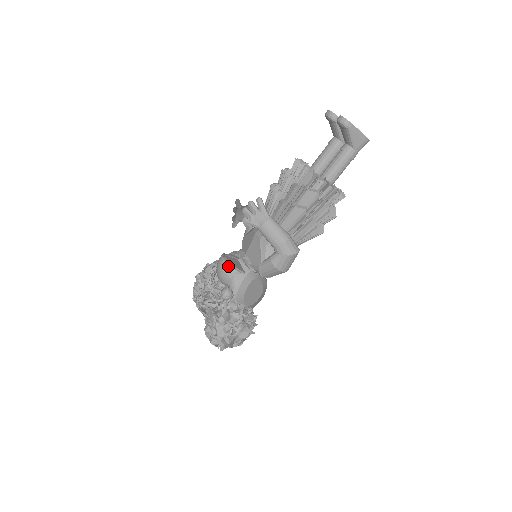
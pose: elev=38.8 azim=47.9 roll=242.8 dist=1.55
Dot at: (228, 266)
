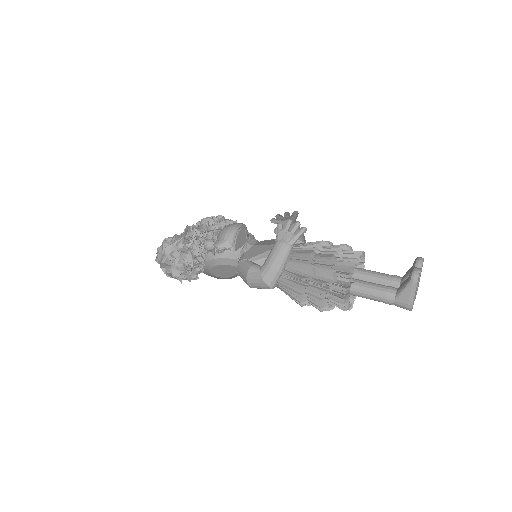
Dot at: (234, 232)
